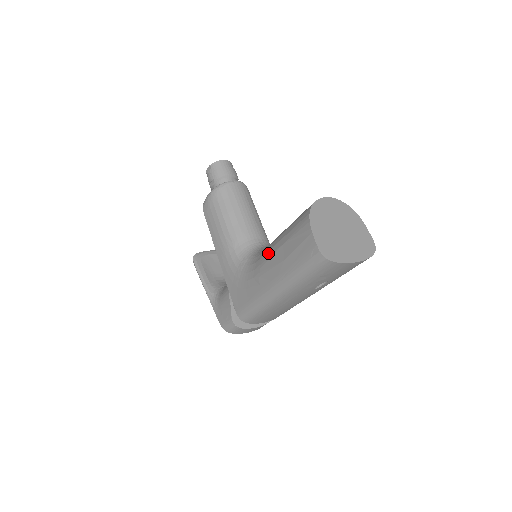
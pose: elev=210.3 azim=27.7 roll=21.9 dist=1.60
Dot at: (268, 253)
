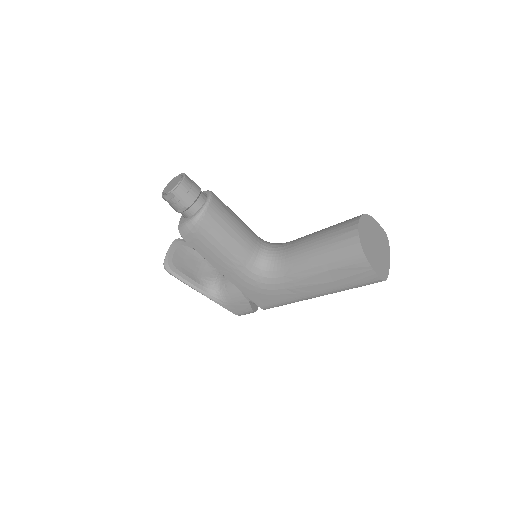
Dot at: (304, 273)
